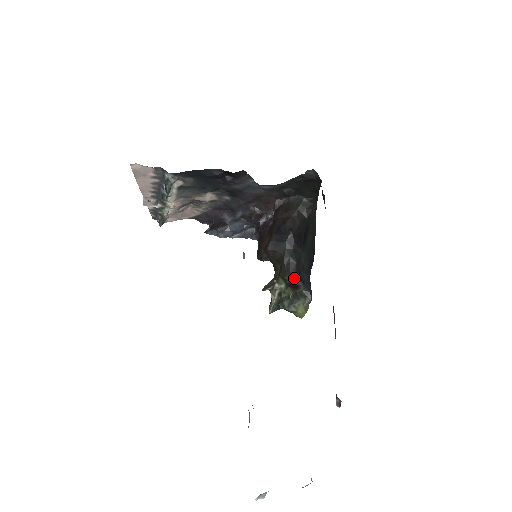
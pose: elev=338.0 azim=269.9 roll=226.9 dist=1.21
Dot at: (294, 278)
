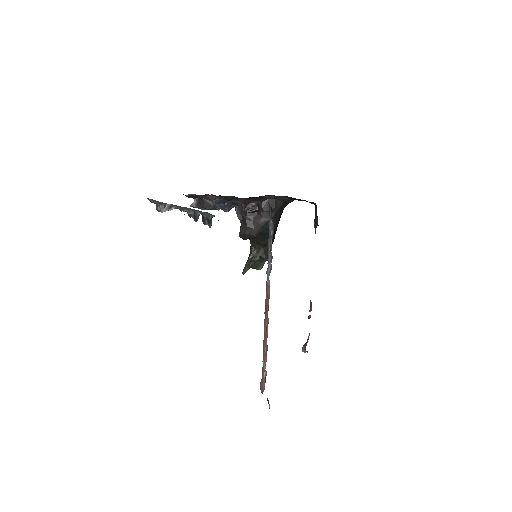
Dot at: occluded
